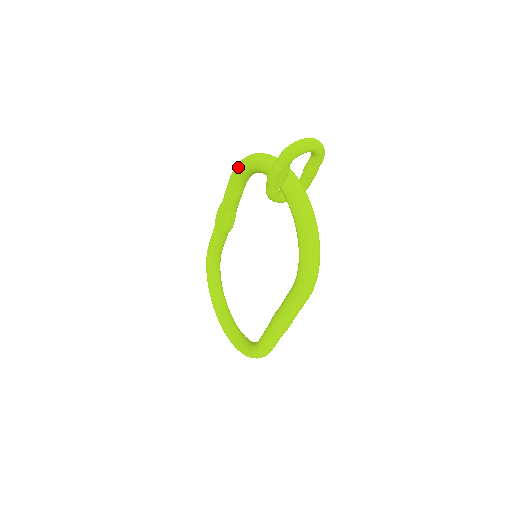
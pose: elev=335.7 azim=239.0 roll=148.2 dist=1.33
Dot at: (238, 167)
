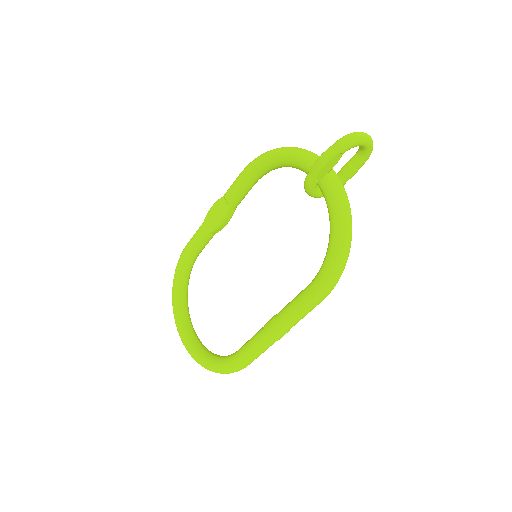
Dot at: (261, 158)
